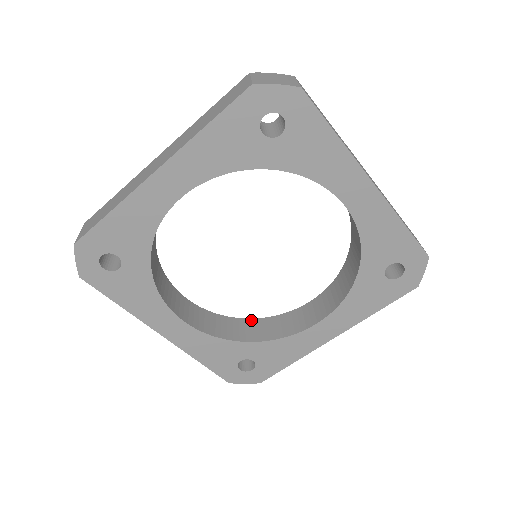
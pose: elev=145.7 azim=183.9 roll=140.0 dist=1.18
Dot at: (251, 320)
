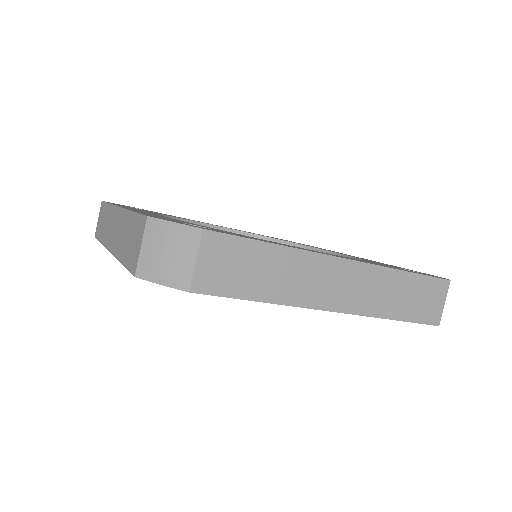
Dot at: (289, 244)
